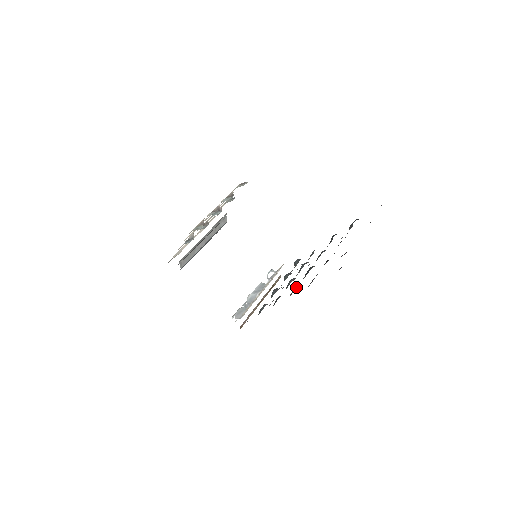
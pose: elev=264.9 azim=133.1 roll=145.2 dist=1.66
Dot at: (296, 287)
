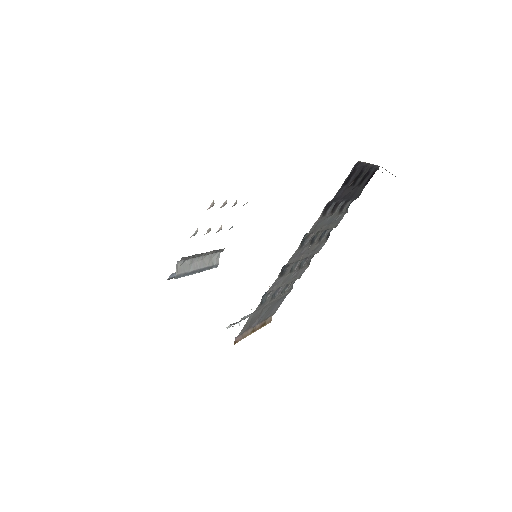
Dot at: (304, 243)
